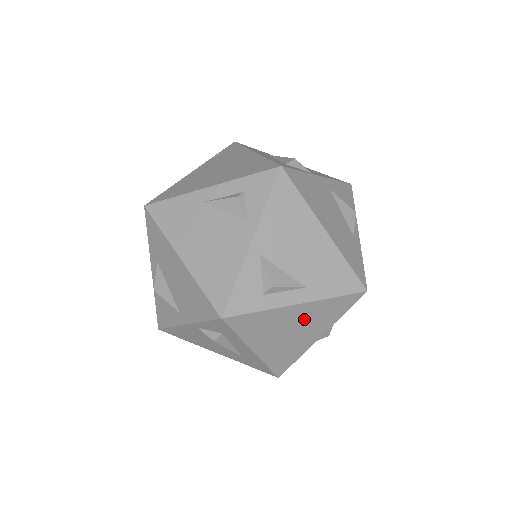
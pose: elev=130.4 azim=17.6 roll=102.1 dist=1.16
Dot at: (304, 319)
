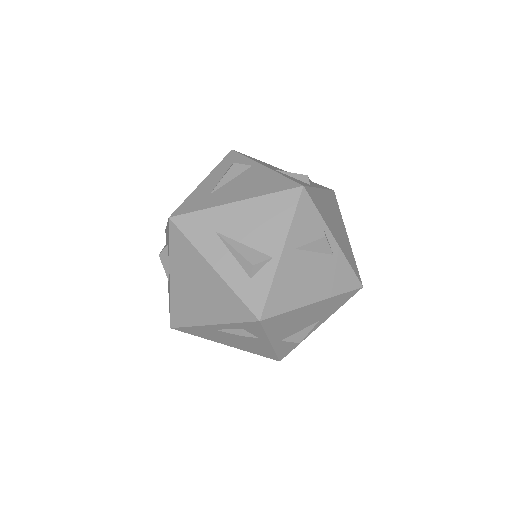
Dot at: occluded
